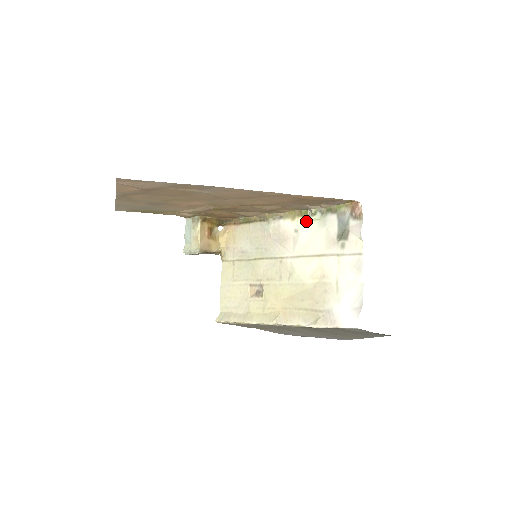
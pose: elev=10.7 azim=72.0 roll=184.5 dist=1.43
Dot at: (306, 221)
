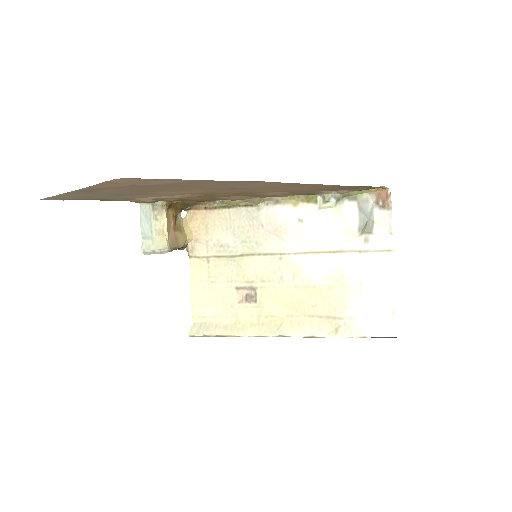
Dot at: (314, 208)
